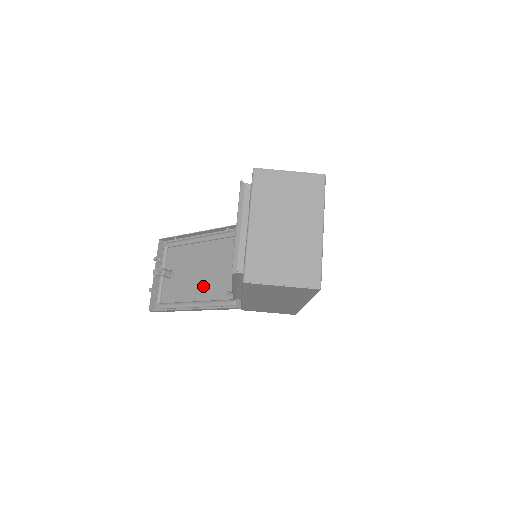
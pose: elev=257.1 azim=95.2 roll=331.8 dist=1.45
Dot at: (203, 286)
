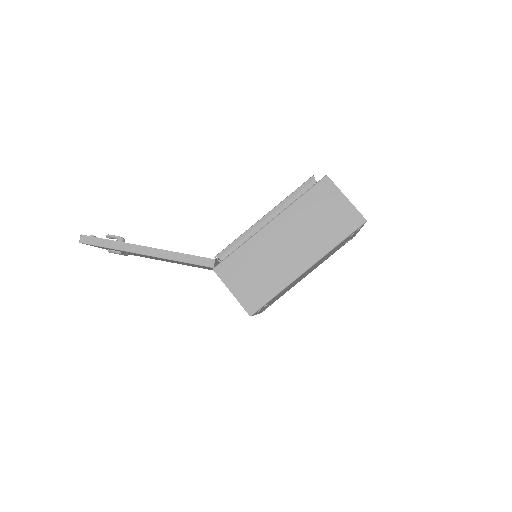
Dot at: occluded
